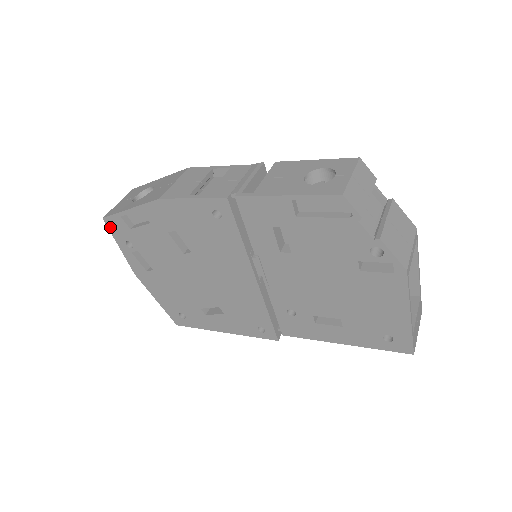
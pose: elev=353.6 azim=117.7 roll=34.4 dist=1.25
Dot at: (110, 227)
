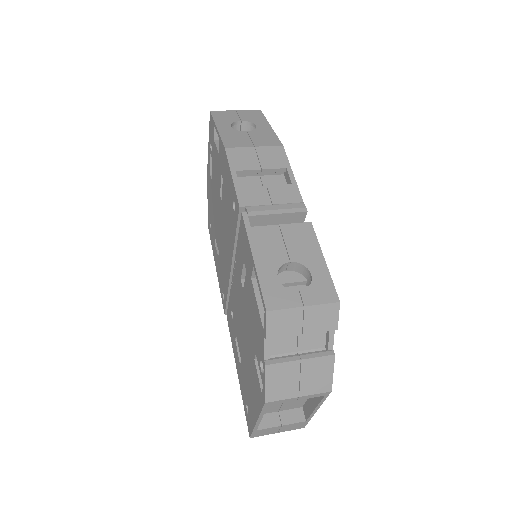
Dot at: (210, 122)
